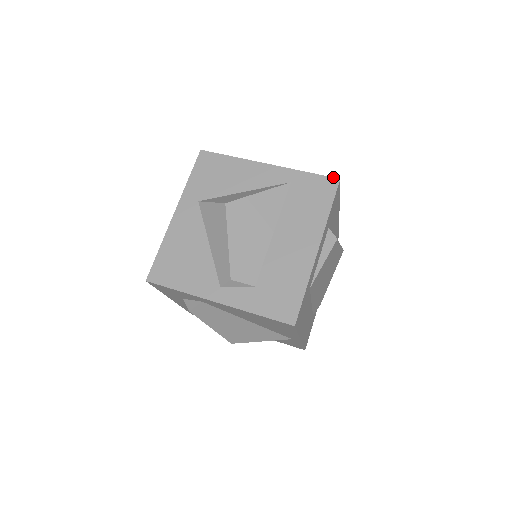
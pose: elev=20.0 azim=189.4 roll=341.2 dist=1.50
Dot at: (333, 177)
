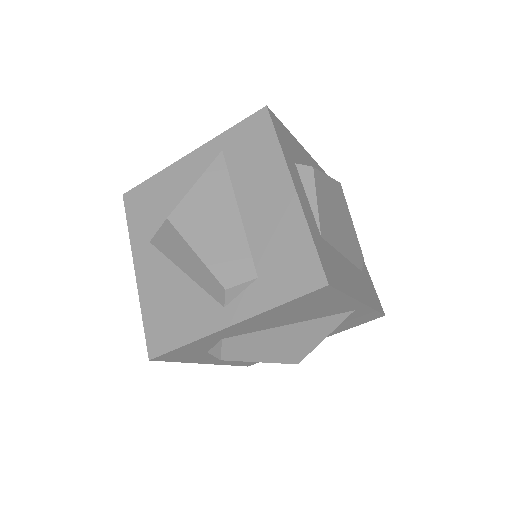
Dot at: (258, 110)
